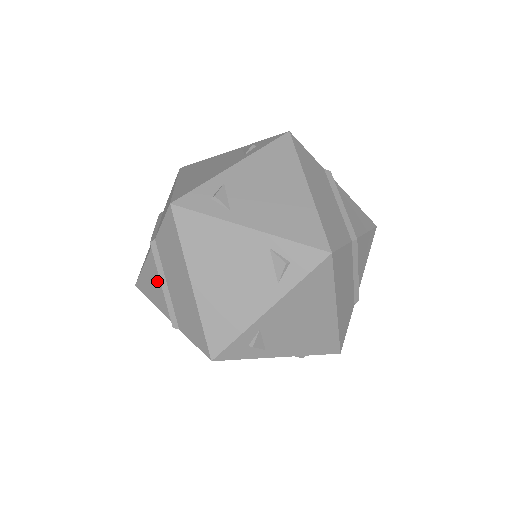
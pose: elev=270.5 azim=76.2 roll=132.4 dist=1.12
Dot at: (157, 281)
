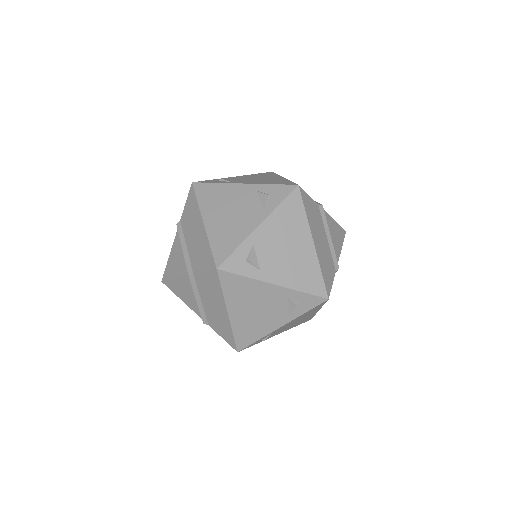
Dot at: (179, 253)
